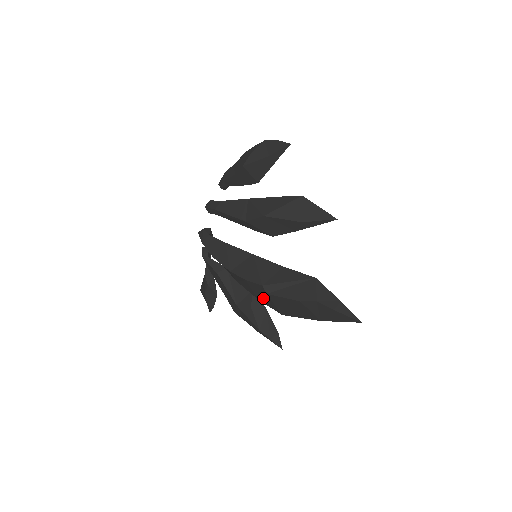
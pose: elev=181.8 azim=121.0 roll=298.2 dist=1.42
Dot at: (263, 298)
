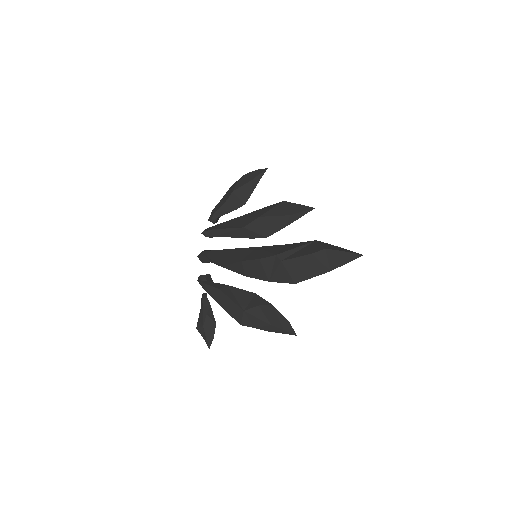
Dot at: (276, 273)
